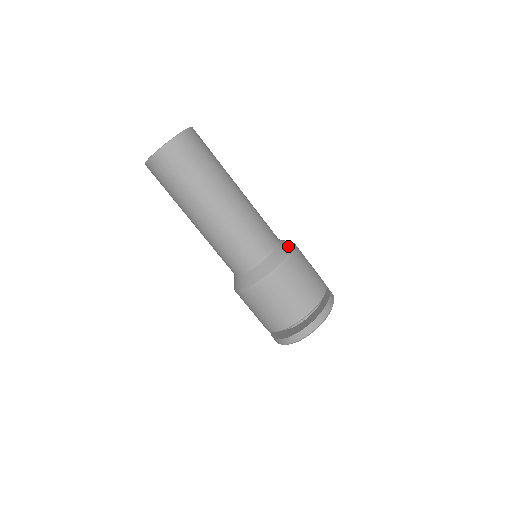
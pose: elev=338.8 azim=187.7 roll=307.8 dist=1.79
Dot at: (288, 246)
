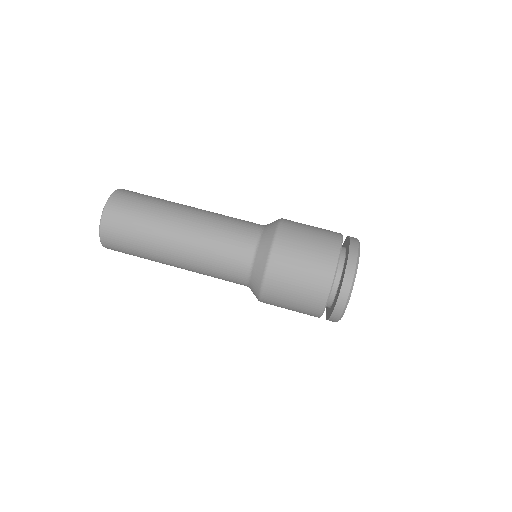
Dot at: (273, 223)
